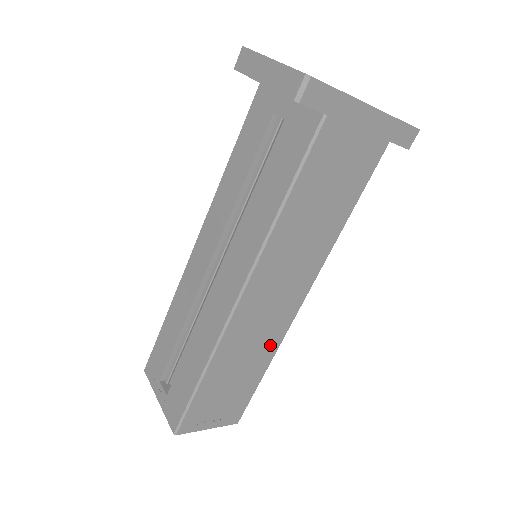
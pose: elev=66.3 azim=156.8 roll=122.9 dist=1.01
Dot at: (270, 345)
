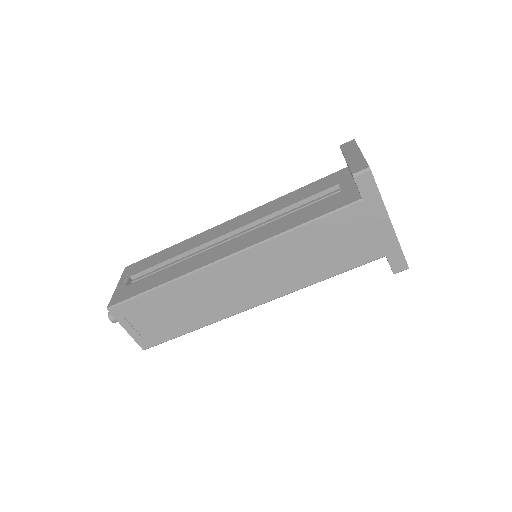
Dot at: (213, 314)
